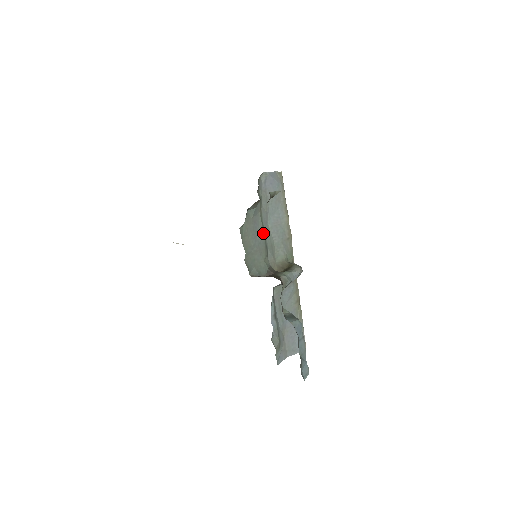
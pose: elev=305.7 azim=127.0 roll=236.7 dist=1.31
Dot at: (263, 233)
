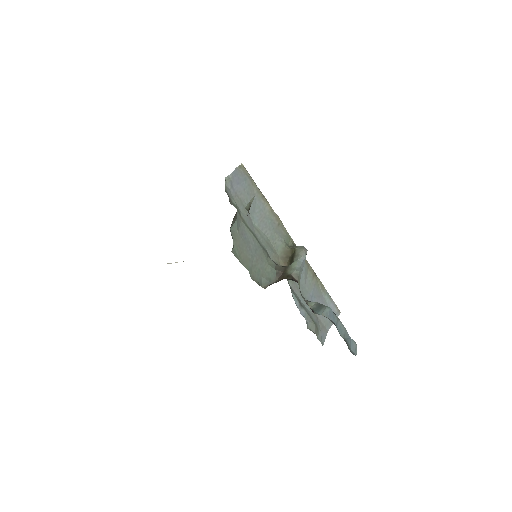
Dot at: (254, 238)
